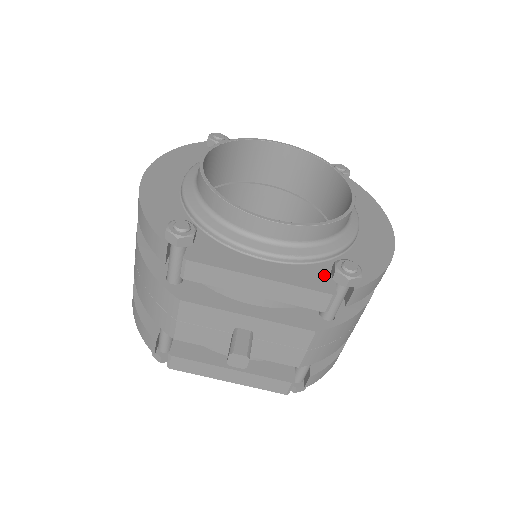
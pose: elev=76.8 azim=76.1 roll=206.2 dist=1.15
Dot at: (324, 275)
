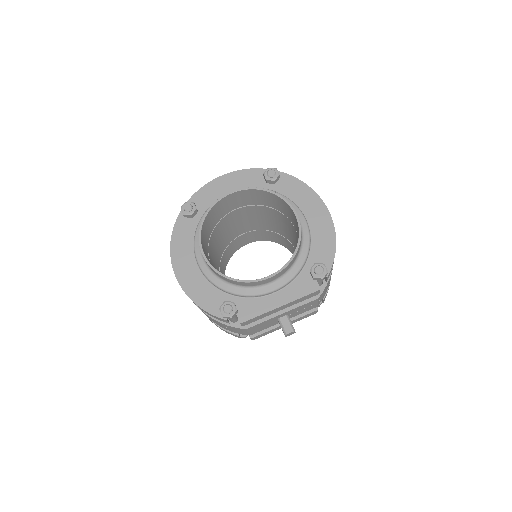
Dot at: (308, 279)
